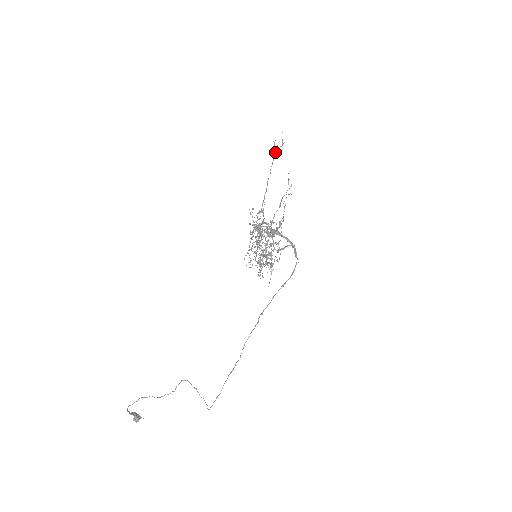
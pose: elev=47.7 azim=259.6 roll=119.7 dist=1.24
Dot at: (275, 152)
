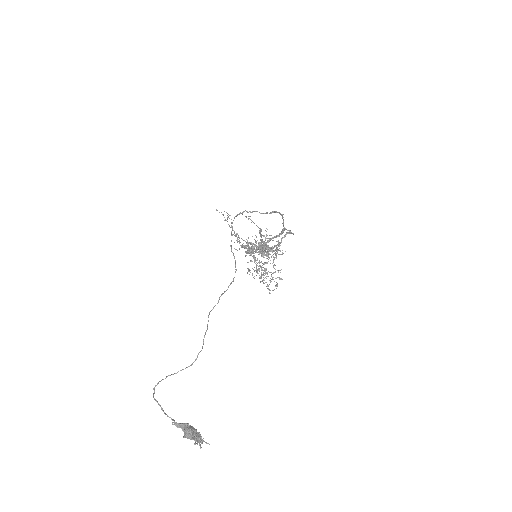
Dot at: occluded
